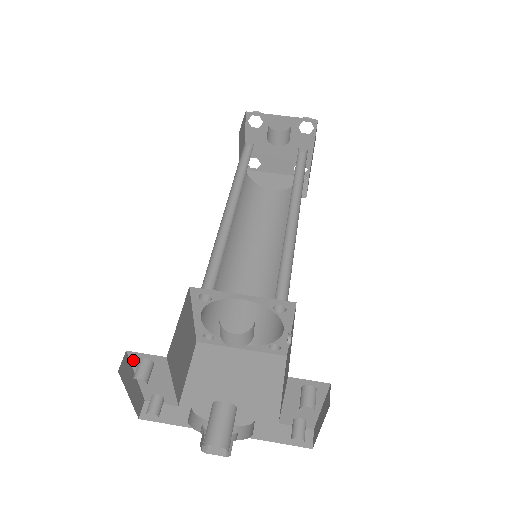
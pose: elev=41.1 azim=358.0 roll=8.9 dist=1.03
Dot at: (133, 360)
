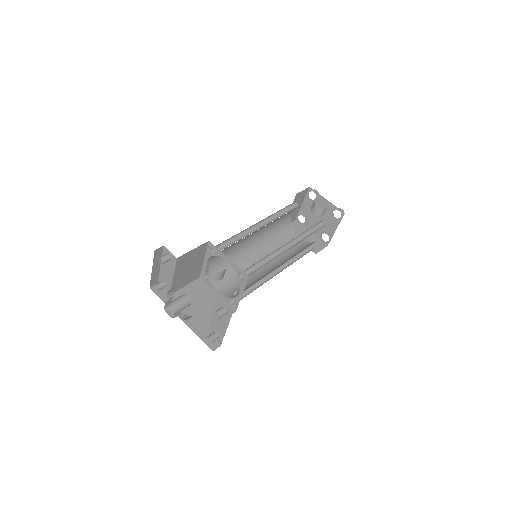
Dot at: (164, 253)
